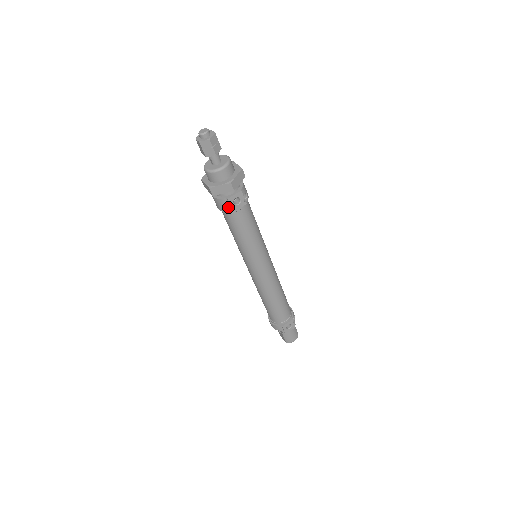
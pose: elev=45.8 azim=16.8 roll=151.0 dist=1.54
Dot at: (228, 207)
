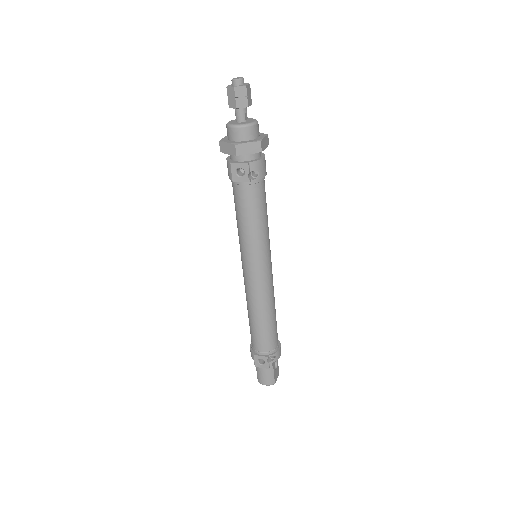
Dot at: (231, 174)
